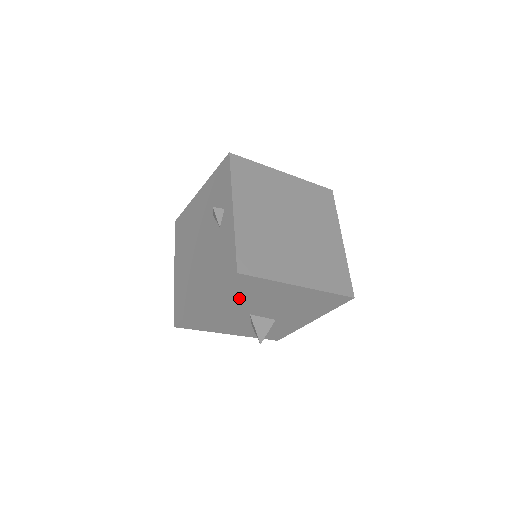
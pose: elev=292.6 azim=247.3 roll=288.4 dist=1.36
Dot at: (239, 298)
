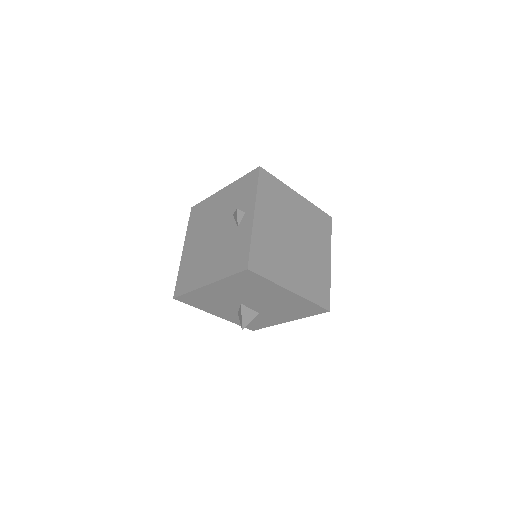
Dot at: (239, 289)
